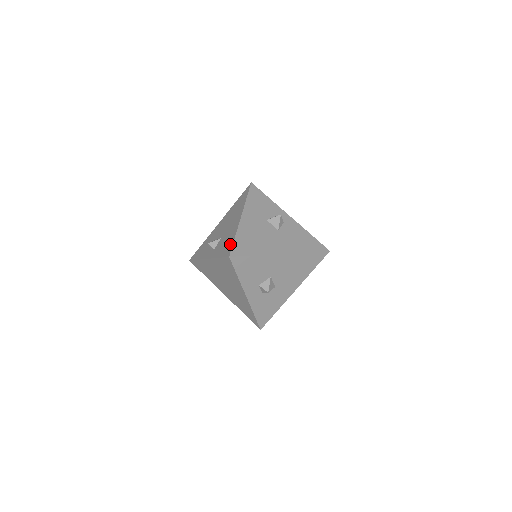
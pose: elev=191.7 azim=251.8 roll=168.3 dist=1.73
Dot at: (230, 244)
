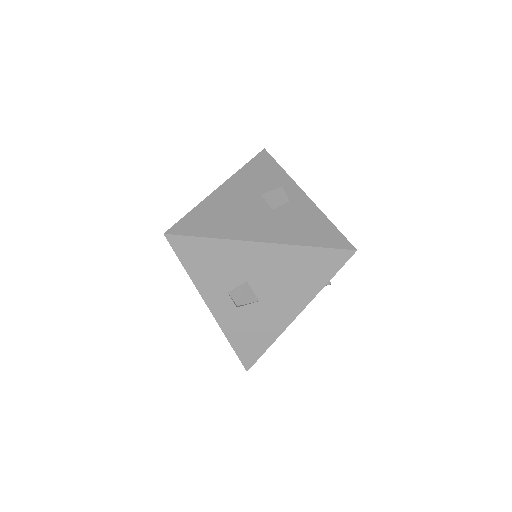
Dot at: occluded
